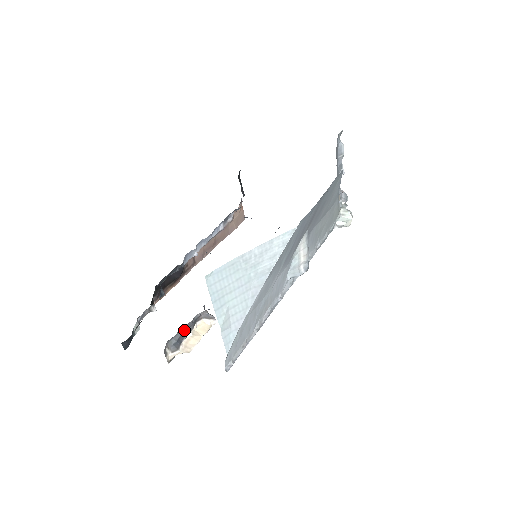
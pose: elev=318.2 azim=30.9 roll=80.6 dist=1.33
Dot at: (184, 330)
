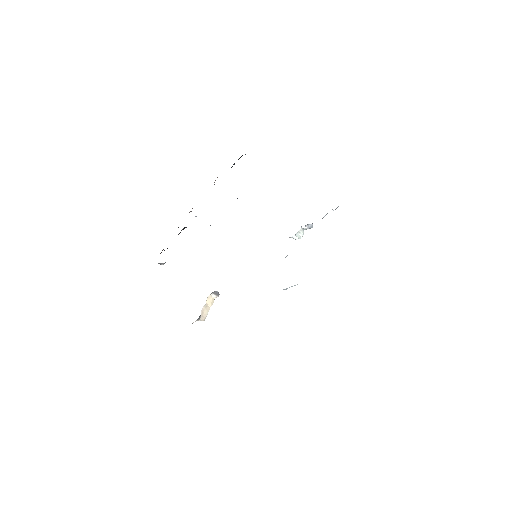
Dot at: occluded
